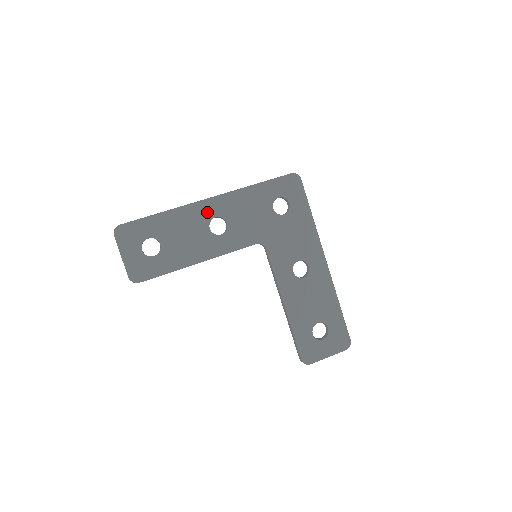
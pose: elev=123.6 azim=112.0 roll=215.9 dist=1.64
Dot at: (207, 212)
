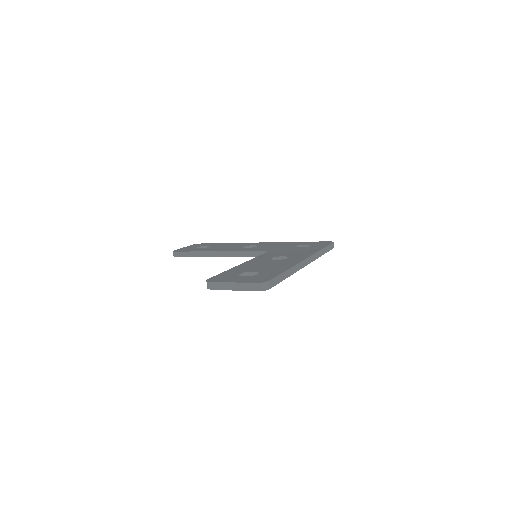
Dot at: (251, 244)
